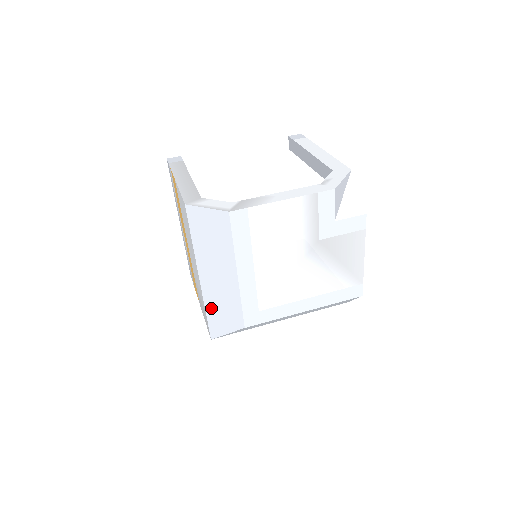
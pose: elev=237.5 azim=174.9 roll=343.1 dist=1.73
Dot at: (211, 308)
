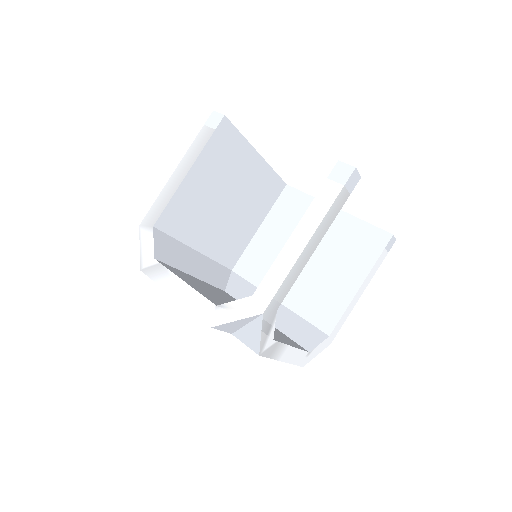
Dot at: occluded
